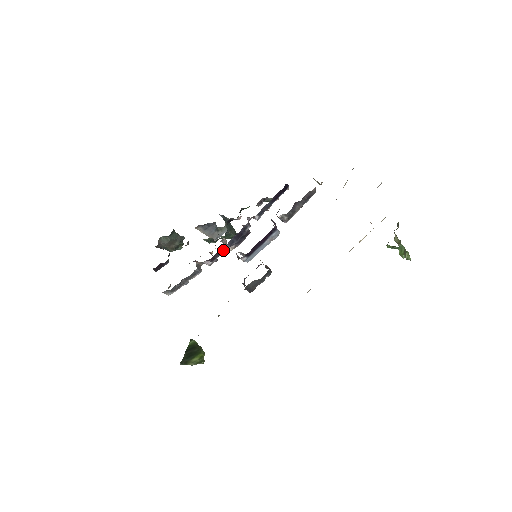
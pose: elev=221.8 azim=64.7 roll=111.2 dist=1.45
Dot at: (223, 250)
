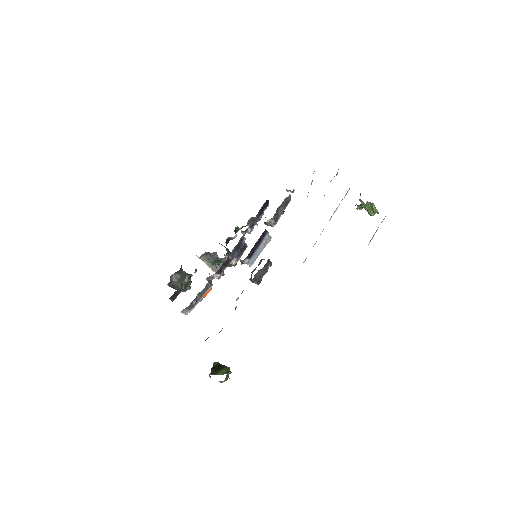
Dot at: (227, 262)
